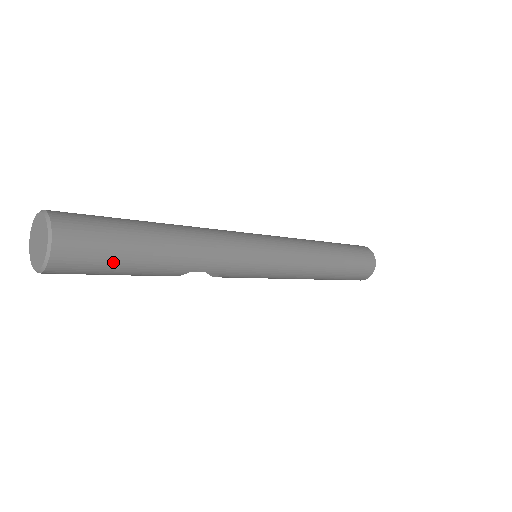
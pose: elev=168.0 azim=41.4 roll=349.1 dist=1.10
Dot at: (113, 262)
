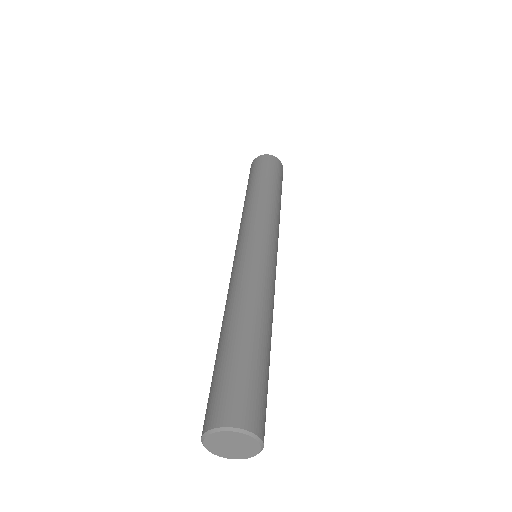
Dot at: occluded
